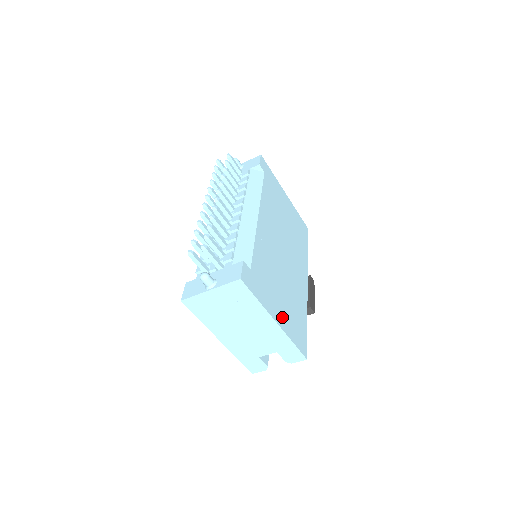
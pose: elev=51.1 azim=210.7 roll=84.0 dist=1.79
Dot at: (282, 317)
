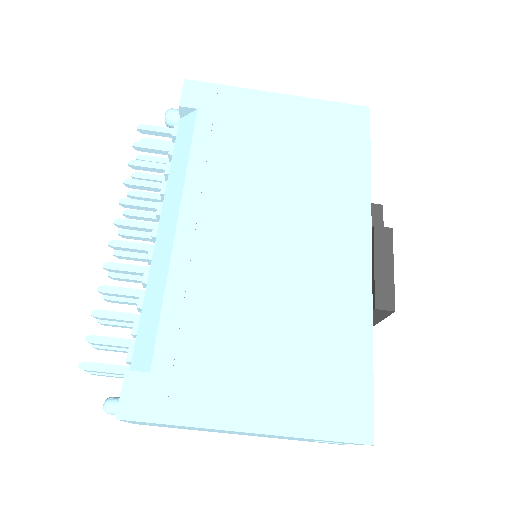
Dot at: (269, 404)
